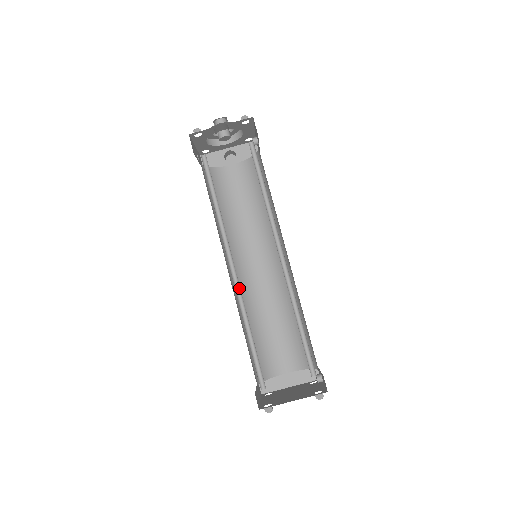
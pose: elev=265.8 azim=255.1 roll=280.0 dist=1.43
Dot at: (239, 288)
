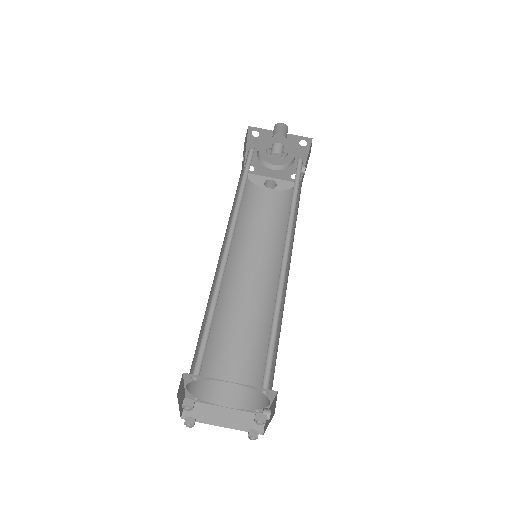
Dot at: (225, 263)
